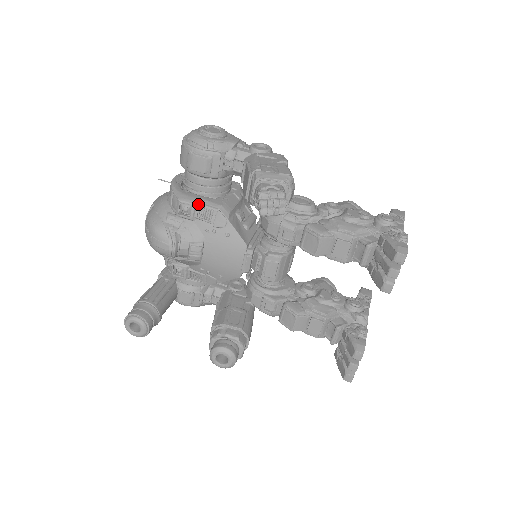
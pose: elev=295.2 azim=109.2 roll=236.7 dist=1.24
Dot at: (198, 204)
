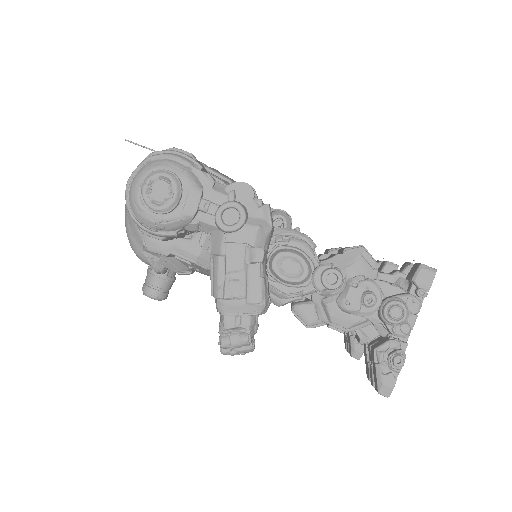
Dot at: (171, 254)
